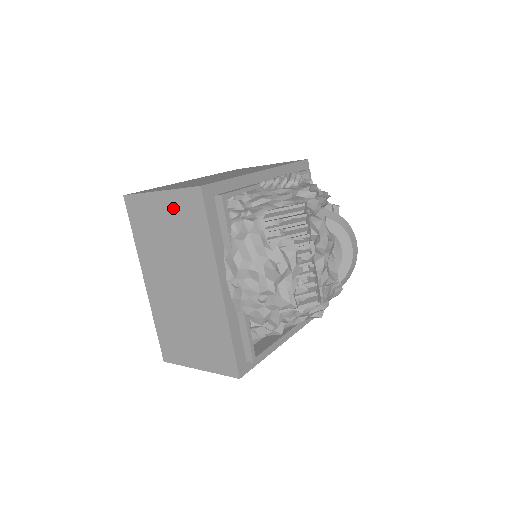
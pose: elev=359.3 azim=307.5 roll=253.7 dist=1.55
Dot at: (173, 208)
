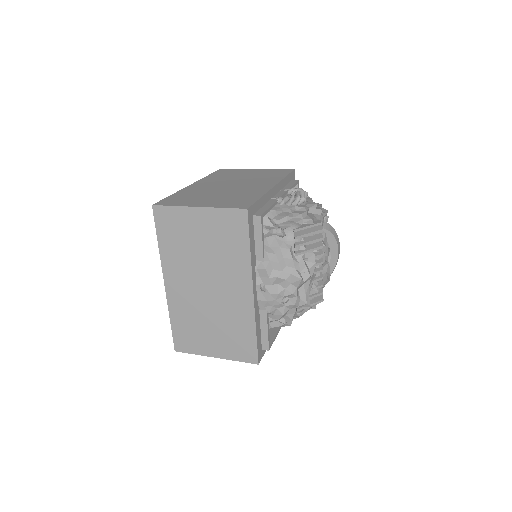
Dot at: (212, 223)
